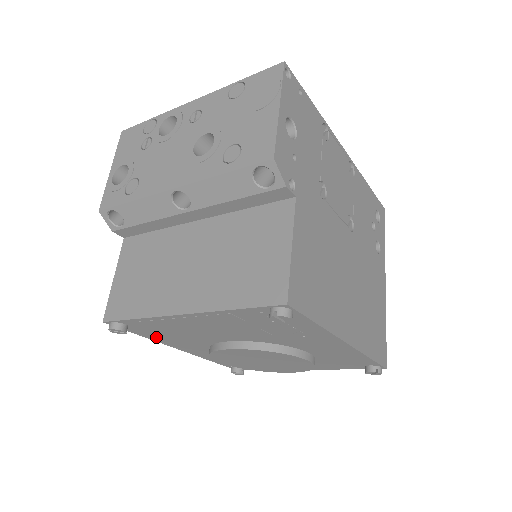
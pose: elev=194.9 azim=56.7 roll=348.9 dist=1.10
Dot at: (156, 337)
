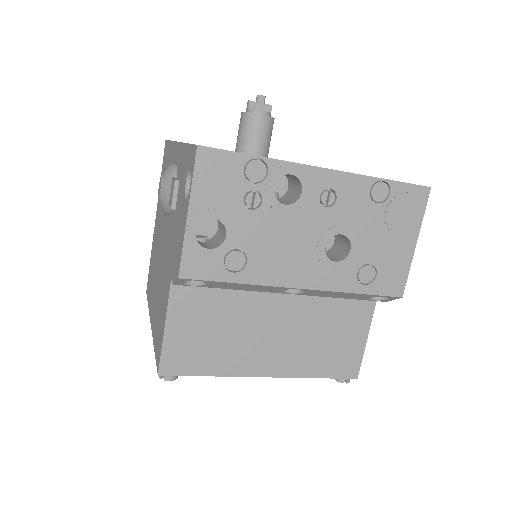
Dot at: occluded
